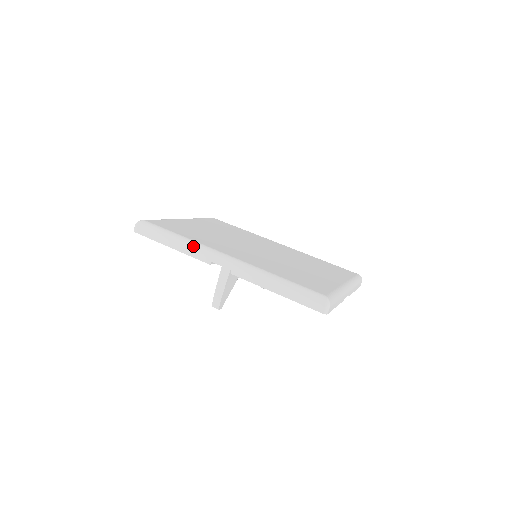
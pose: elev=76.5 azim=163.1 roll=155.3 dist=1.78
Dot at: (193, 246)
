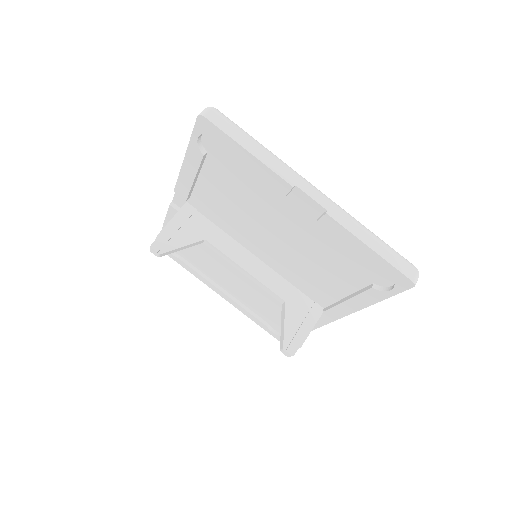
Dot at: occluded
